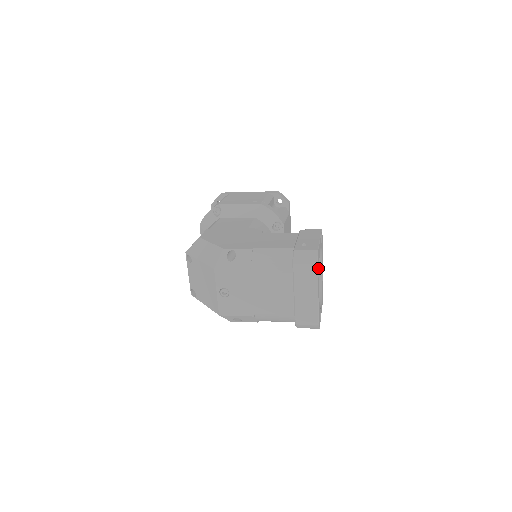
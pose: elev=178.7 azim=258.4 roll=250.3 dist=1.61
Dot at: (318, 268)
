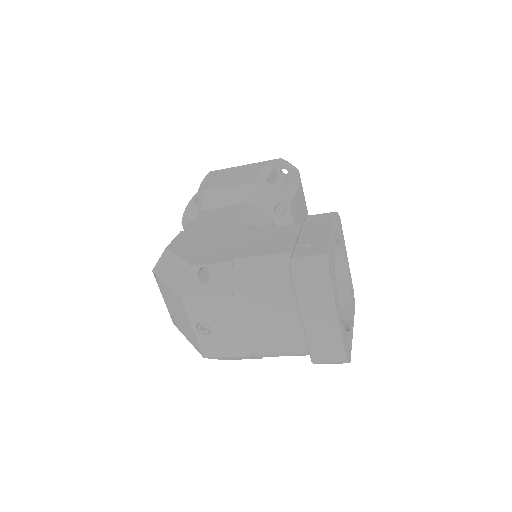
Dot at: (333, 279)
